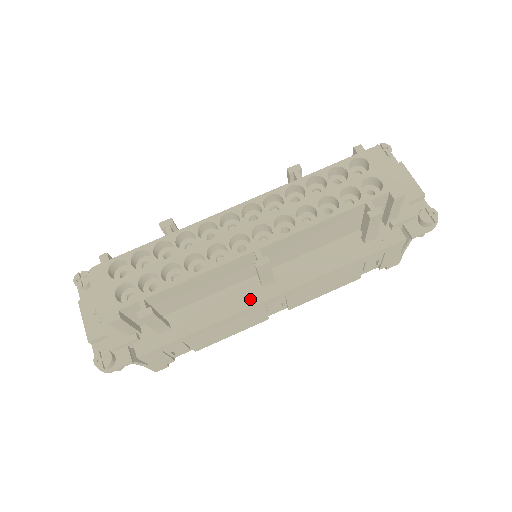
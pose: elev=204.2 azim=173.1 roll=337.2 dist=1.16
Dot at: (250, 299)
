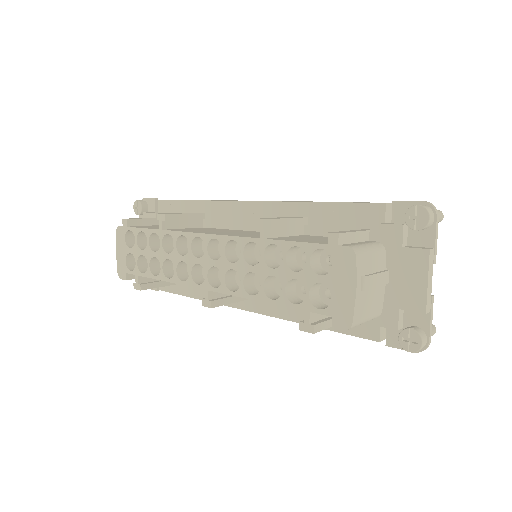
Dot at: occluded
